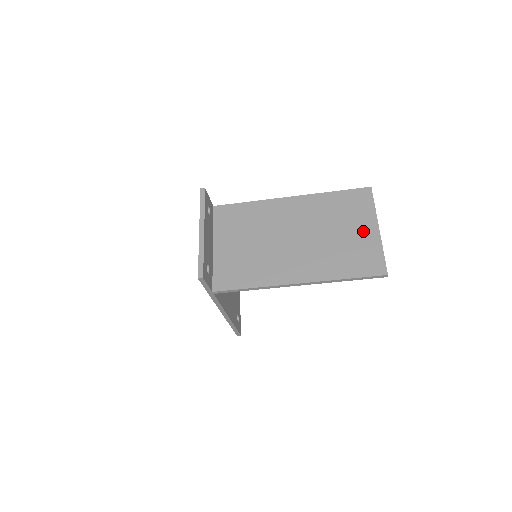
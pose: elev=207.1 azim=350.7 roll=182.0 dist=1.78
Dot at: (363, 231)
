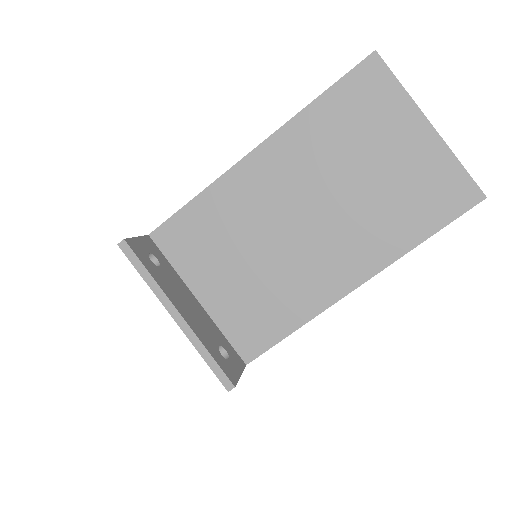
Dot at: (408, 144)
